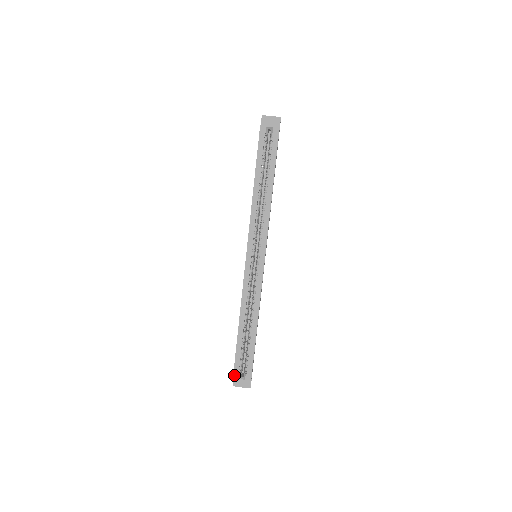
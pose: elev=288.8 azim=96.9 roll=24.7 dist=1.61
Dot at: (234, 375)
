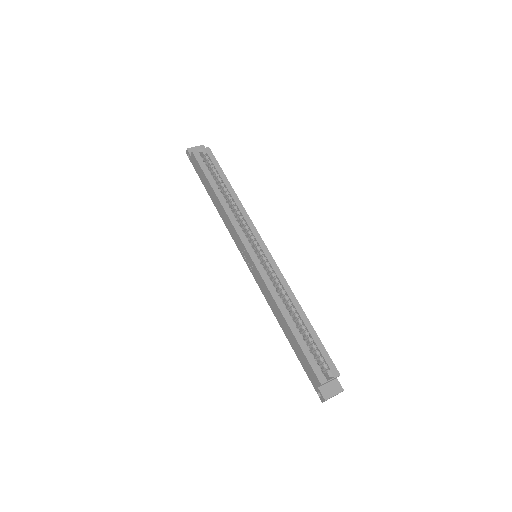
Dot at: (320, 380)
